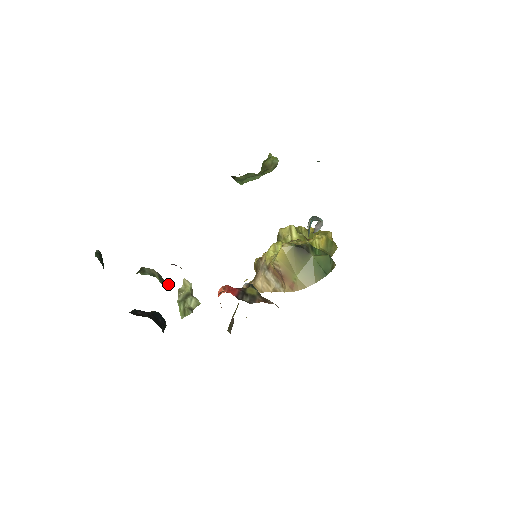
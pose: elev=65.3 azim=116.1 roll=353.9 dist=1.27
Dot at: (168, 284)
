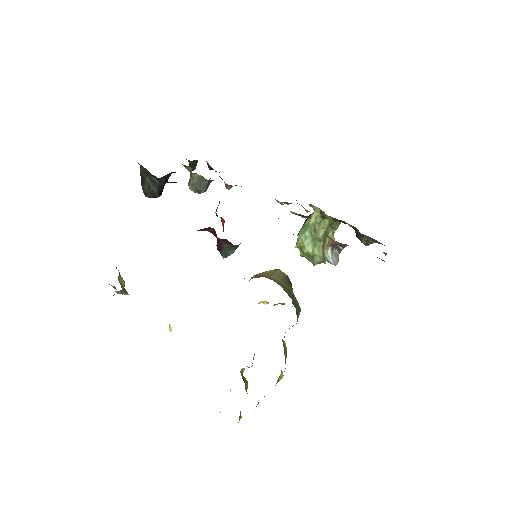
Dot at: occluded
